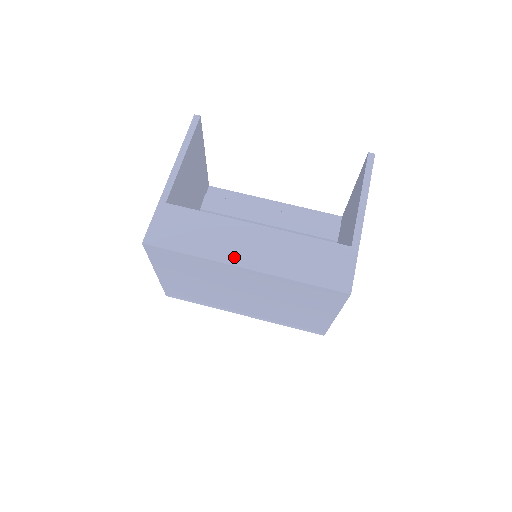
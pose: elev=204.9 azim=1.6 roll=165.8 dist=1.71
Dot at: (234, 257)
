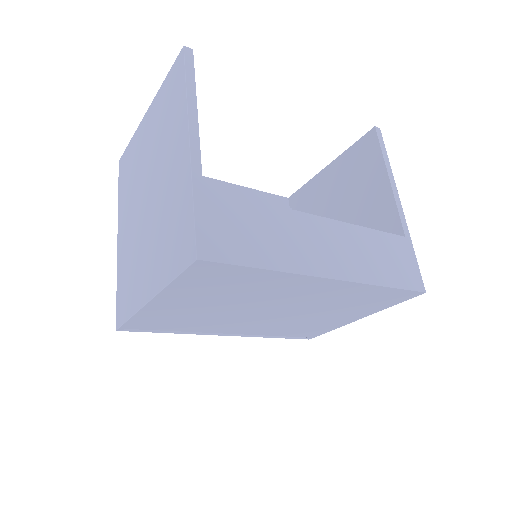
Dot at: (316, 265)
